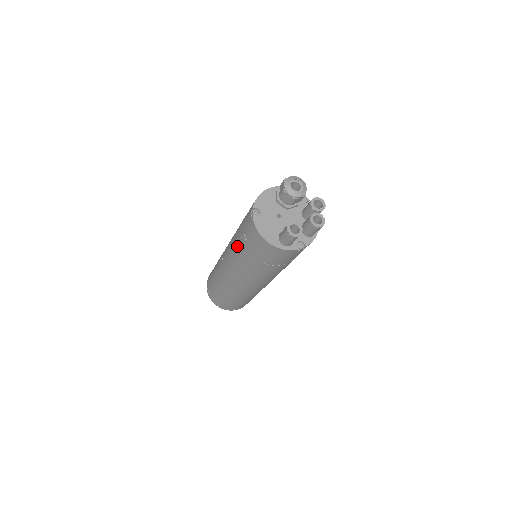
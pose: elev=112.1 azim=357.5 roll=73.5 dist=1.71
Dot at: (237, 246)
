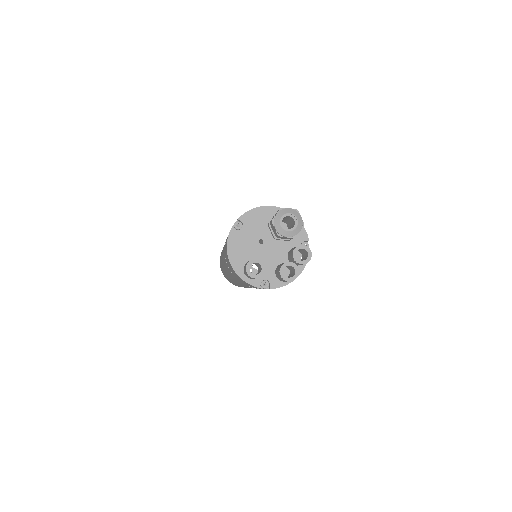
Dot at: occluded
